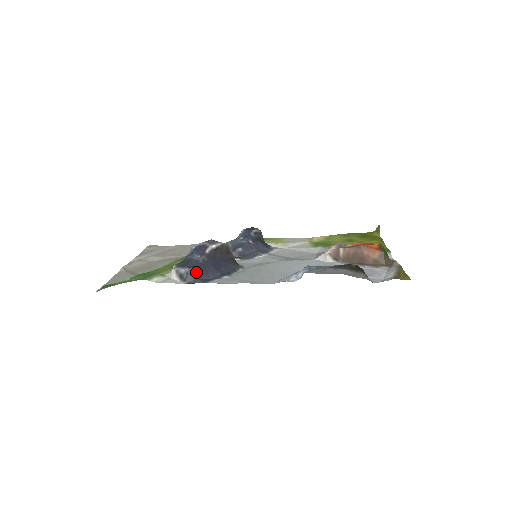
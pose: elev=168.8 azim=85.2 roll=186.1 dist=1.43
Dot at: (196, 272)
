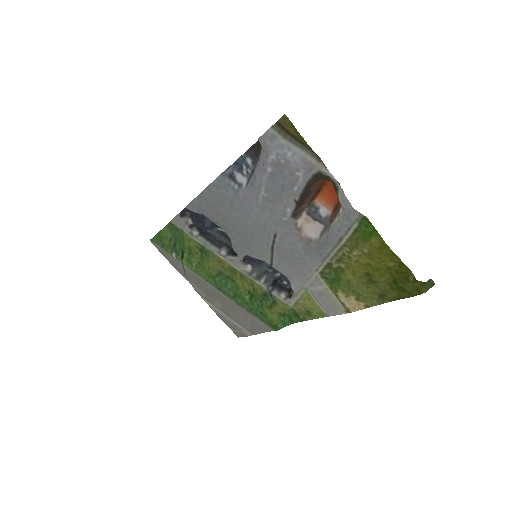
Dot at: occluded
